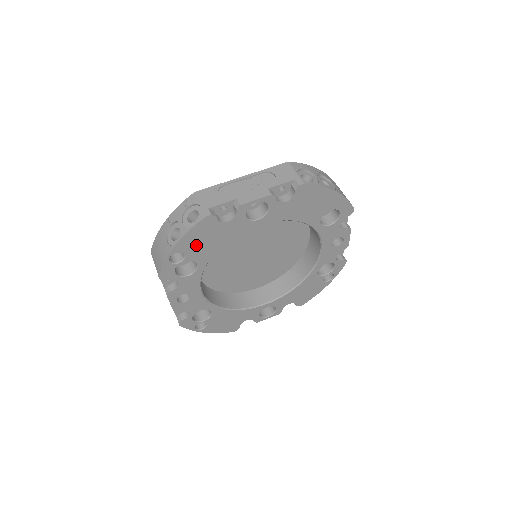
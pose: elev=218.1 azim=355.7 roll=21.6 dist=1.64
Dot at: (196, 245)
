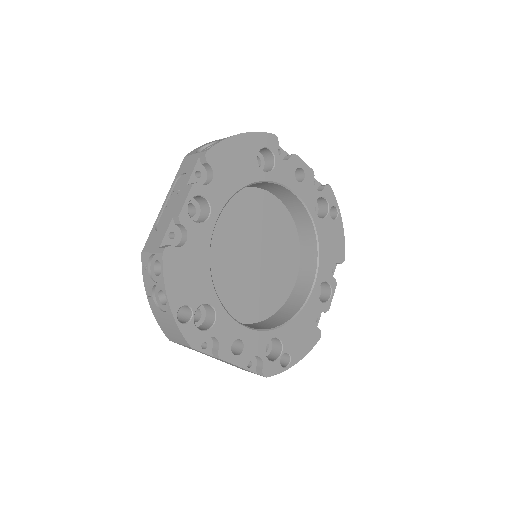
Dot at: (186, 287)
